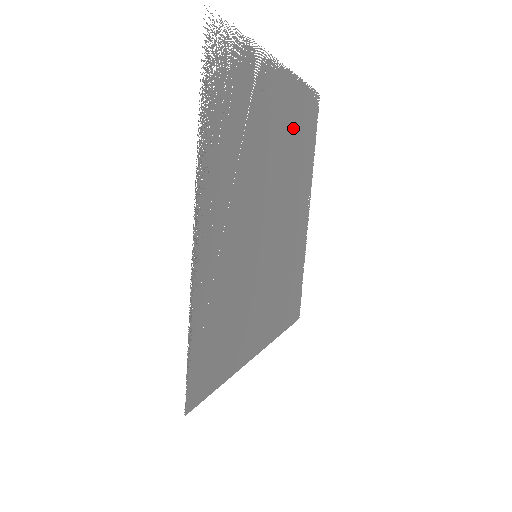
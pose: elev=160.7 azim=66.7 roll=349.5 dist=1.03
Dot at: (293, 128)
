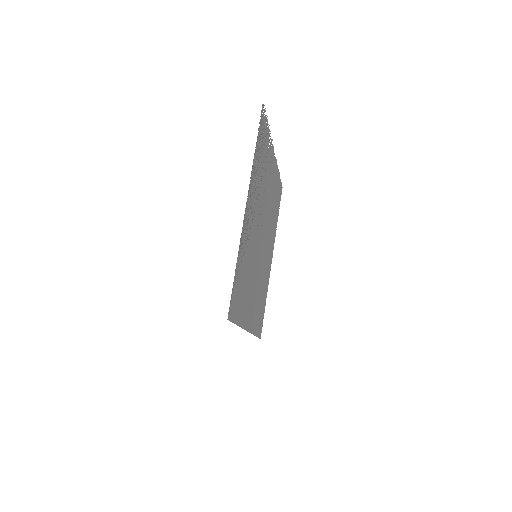
Dot at: occluded
